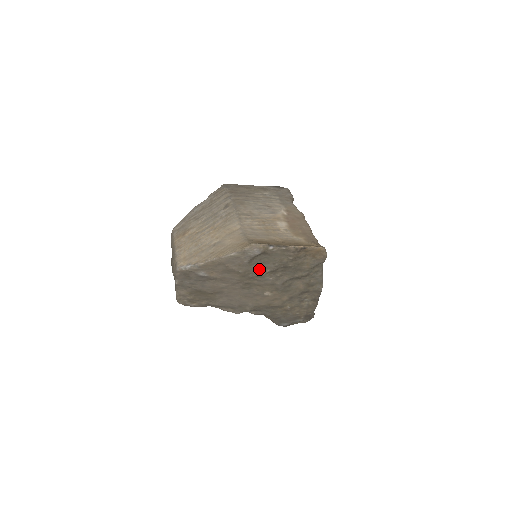
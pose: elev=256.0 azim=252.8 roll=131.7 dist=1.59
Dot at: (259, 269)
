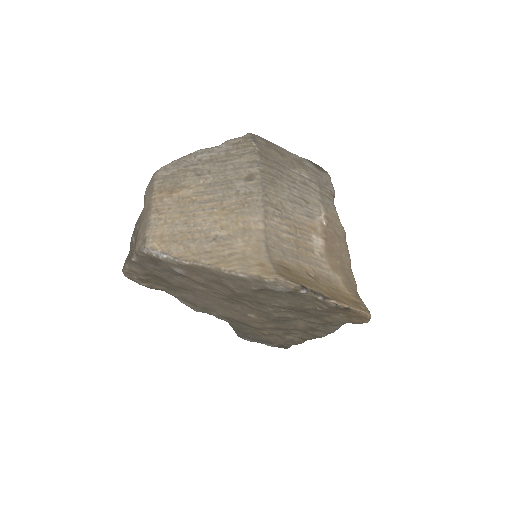
Dot at: (264, 299)
